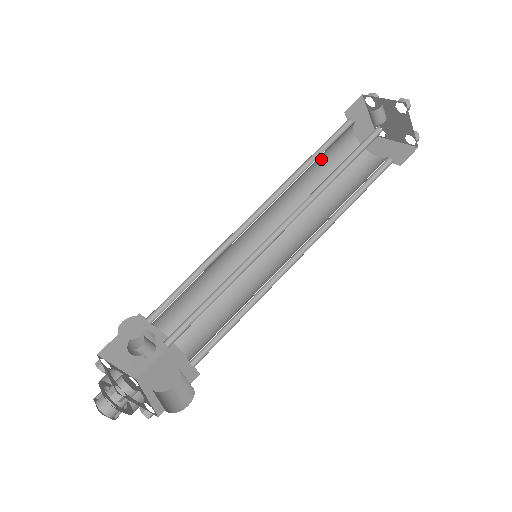
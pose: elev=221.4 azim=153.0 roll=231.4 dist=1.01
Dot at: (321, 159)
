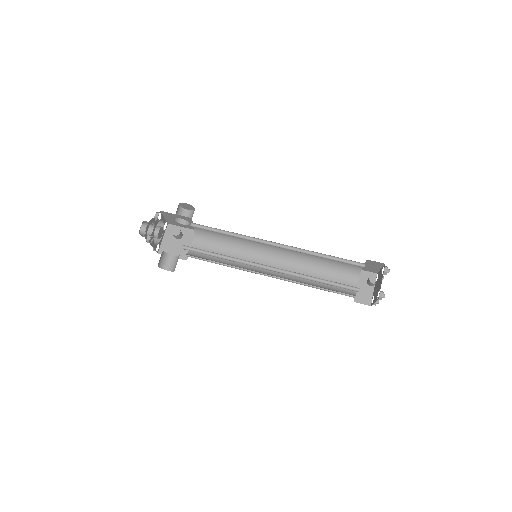
Dot at: (333, 258)
